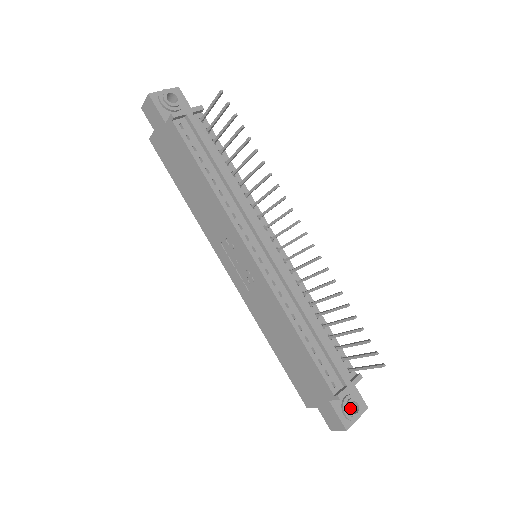
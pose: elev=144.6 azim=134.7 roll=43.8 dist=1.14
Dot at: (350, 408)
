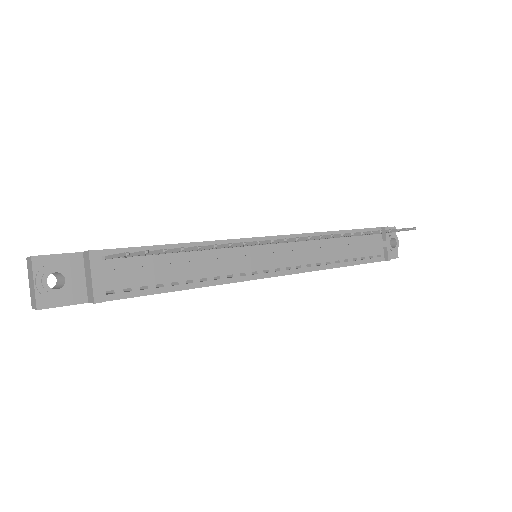
Dot at: occluded
